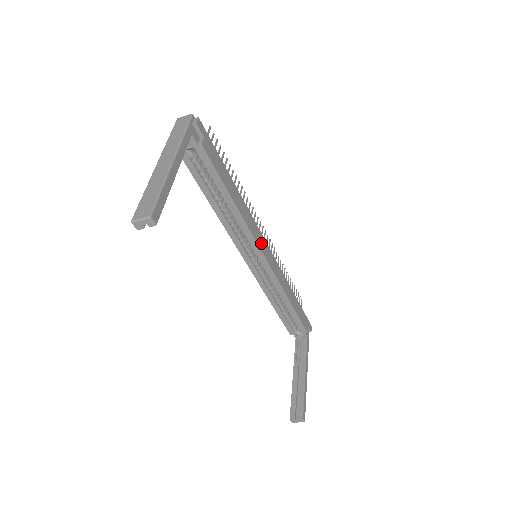
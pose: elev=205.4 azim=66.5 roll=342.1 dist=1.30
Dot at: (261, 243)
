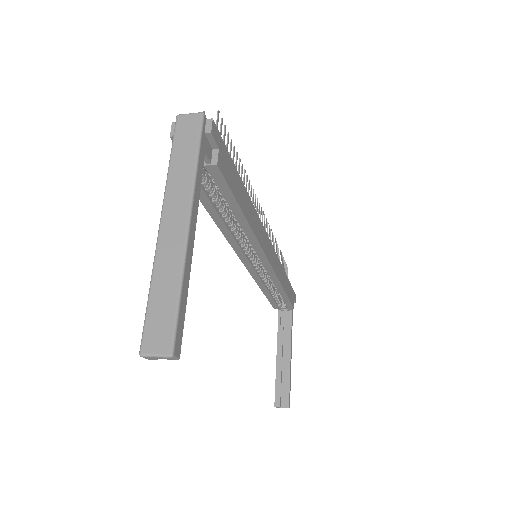
Dot at: (266, 246)
